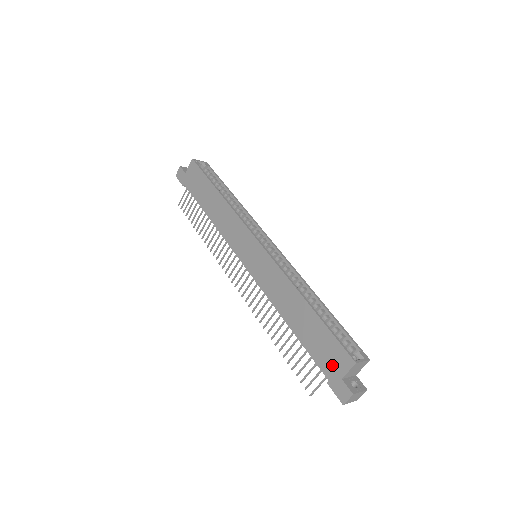
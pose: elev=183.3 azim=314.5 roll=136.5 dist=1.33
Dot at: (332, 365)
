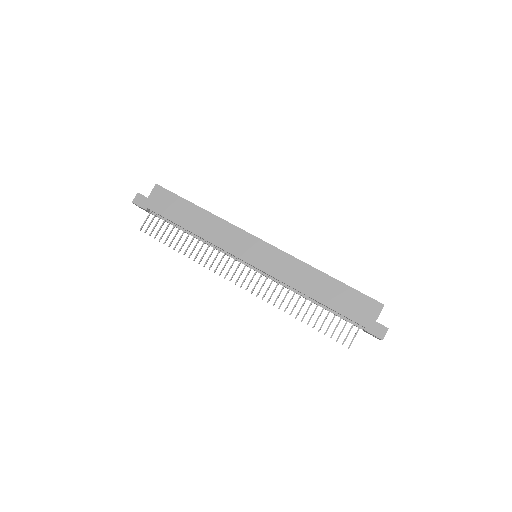
Dot at: (365, 314)
